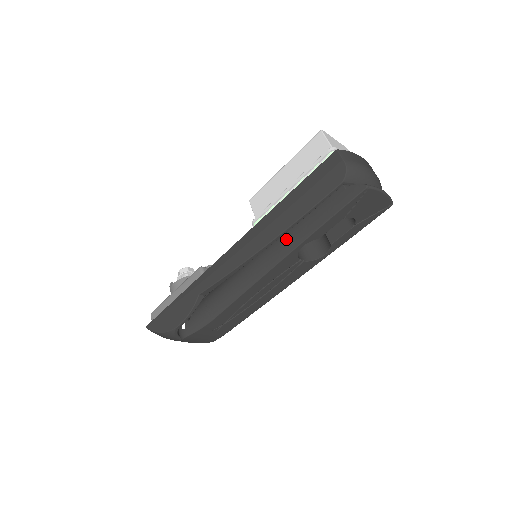
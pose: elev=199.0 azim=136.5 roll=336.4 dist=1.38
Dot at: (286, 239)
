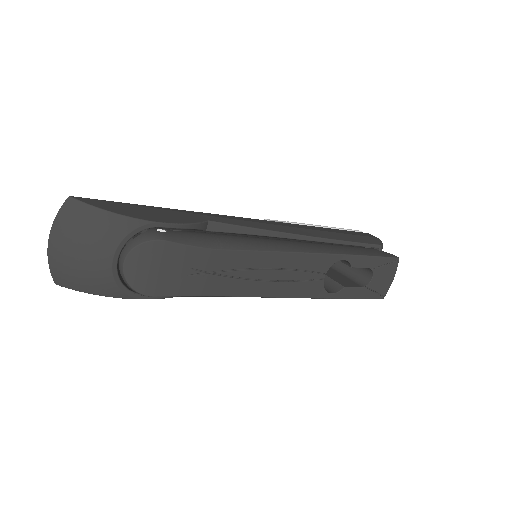
Dot at: (330, 246)
